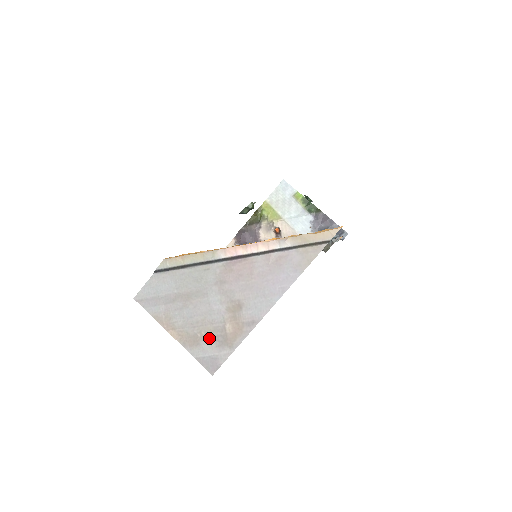
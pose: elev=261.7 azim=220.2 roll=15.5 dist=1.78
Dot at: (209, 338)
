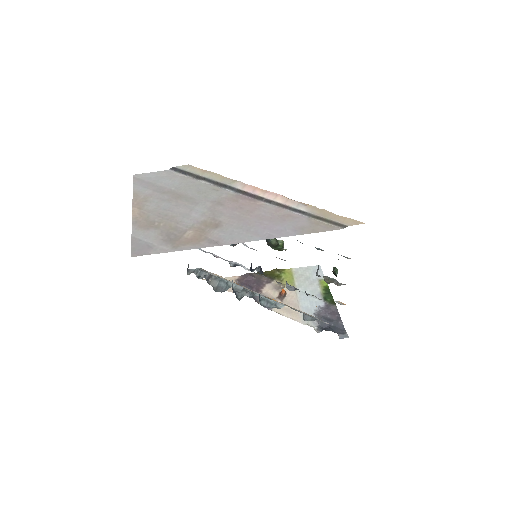
Dot at: (163, 230)
